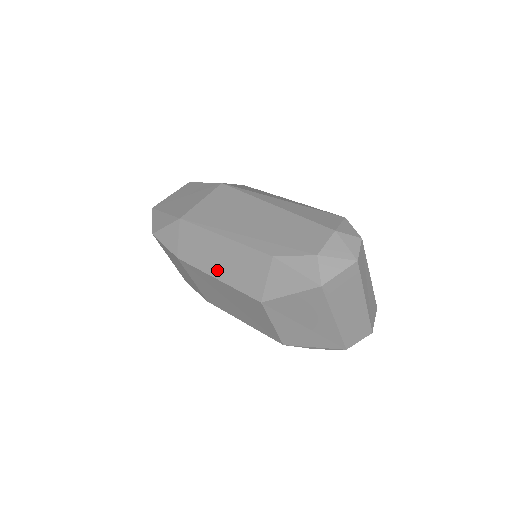
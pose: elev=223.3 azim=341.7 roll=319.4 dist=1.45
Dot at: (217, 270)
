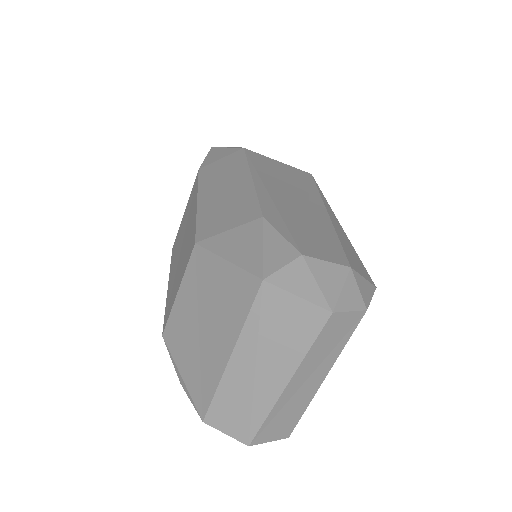
Dot at: (208, 195)
